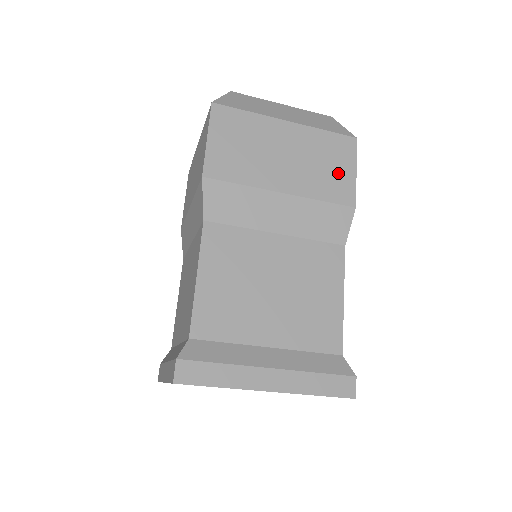
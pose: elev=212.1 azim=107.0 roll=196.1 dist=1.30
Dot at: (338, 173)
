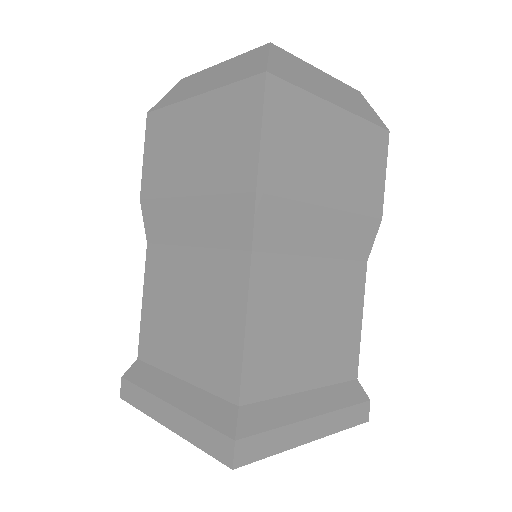
Dot at: (373, 177)
